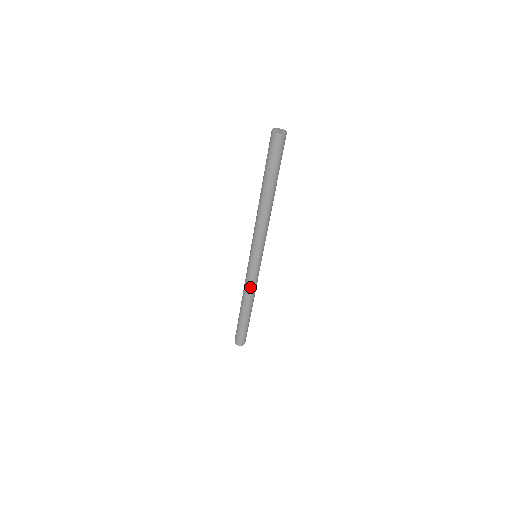
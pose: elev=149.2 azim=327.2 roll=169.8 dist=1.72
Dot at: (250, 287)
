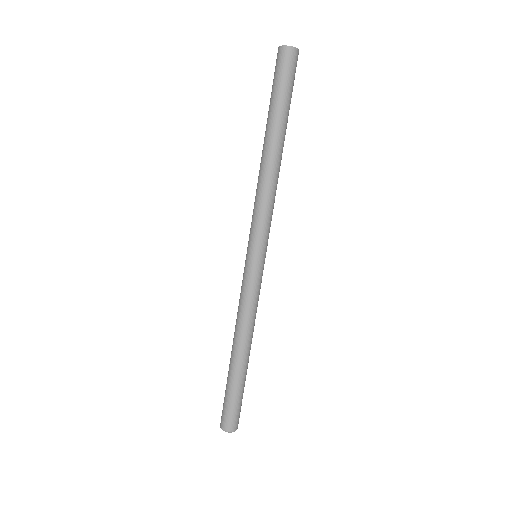
Dot at: (246, 310)
